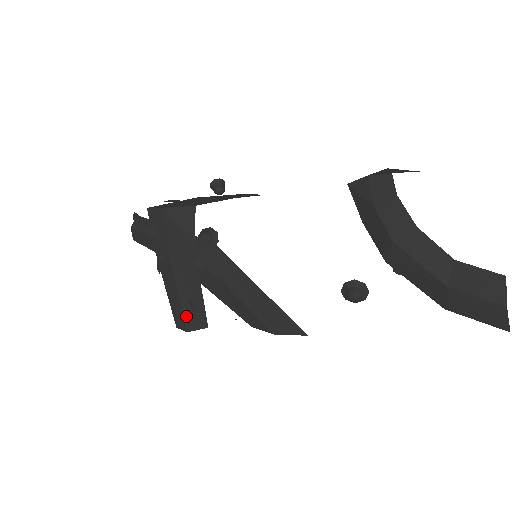
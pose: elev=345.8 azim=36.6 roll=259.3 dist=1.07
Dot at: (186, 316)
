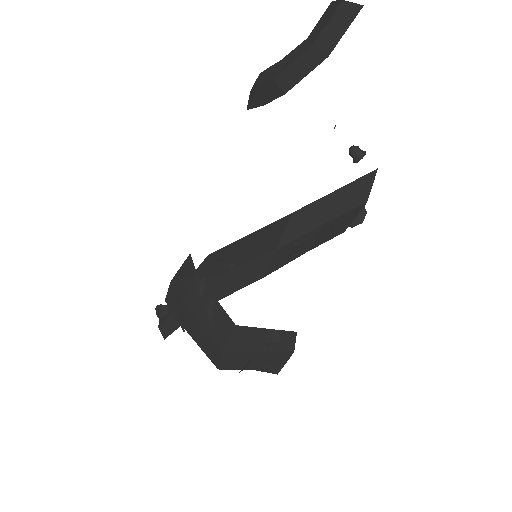
Dot at: (215, 338)
